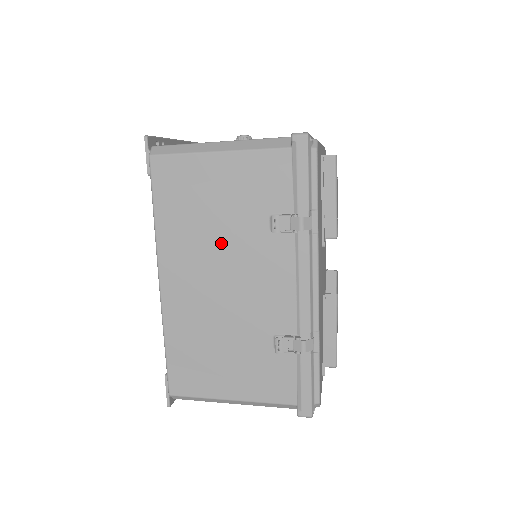
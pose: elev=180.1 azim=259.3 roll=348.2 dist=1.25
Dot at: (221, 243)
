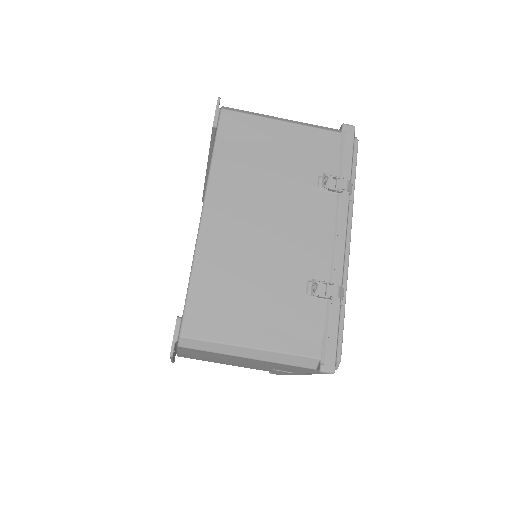
Dot at: (272, 190)
